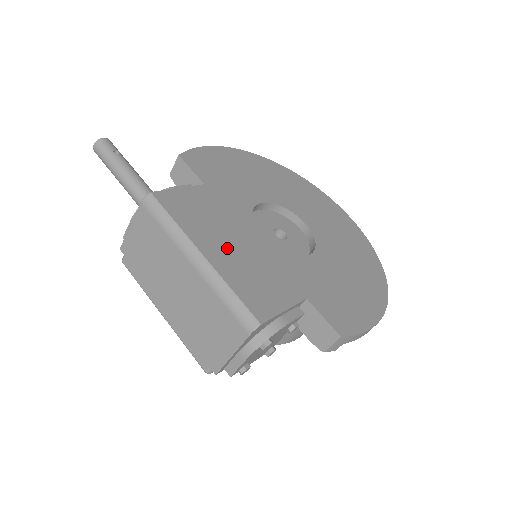
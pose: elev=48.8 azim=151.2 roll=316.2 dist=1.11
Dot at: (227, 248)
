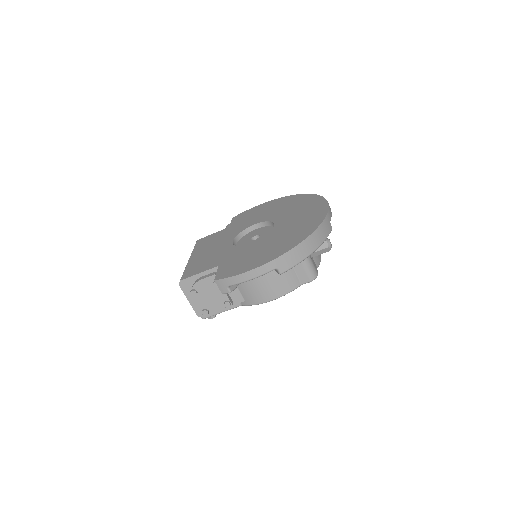
Dot at: (204, 253)
